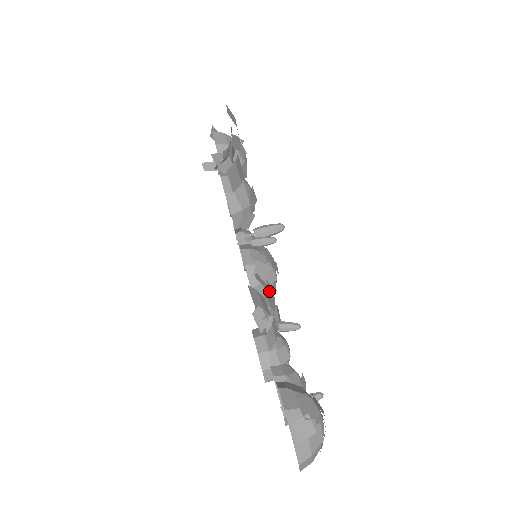
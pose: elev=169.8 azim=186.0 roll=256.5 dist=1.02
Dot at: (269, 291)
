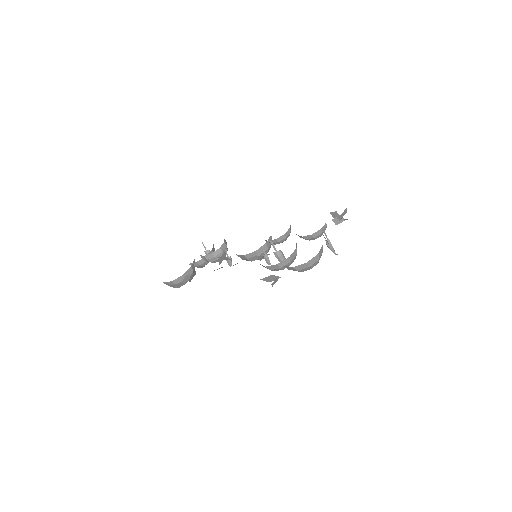
Dot at: occluded
